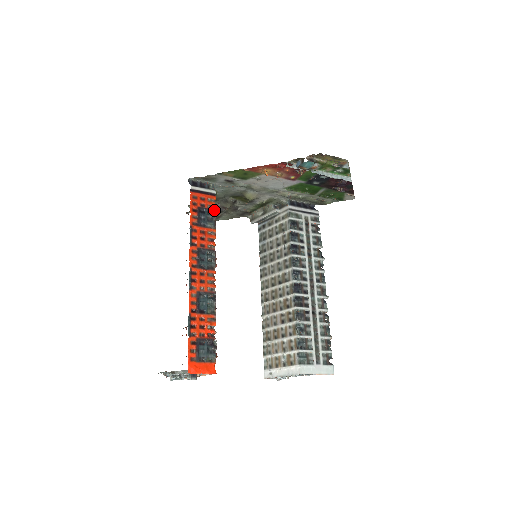
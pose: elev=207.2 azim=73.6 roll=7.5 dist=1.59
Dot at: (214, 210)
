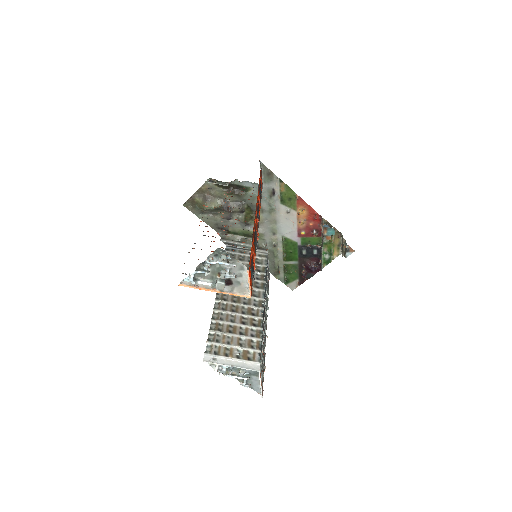
Dot at: occluded
